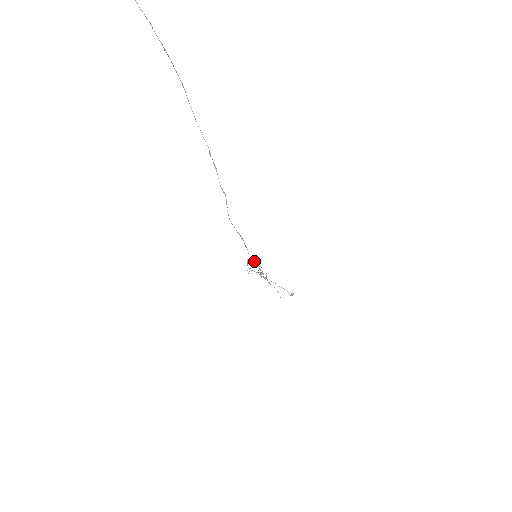
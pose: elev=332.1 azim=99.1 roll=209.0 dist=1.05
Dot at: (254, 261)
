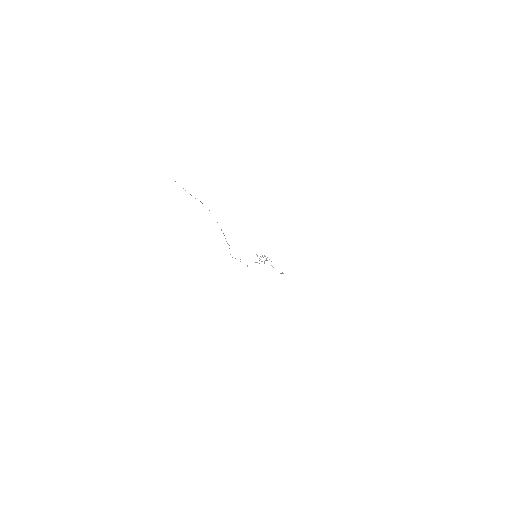
Dot at: (256, 254)
